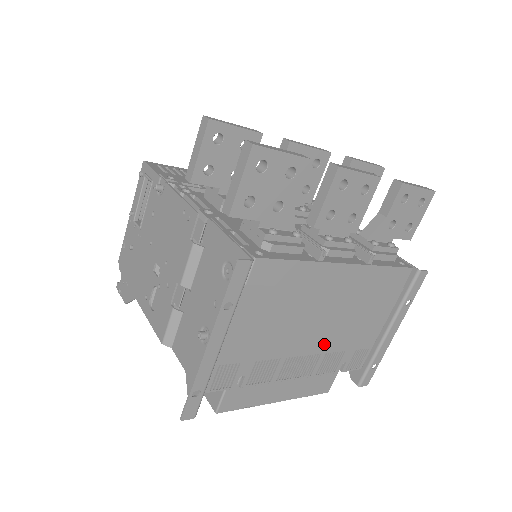
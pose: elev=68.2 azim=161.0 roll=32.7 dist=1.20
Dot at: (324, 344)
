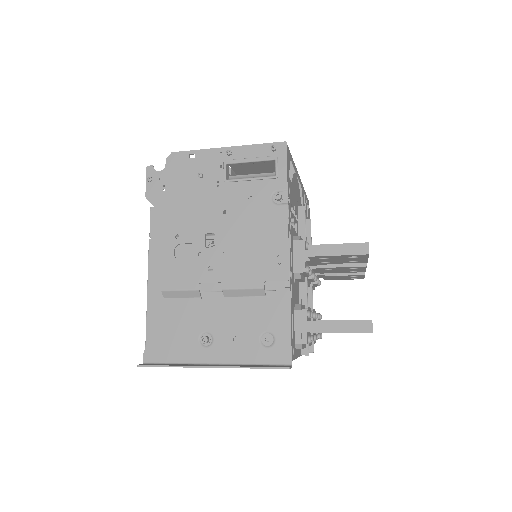
Dot at: occluded
